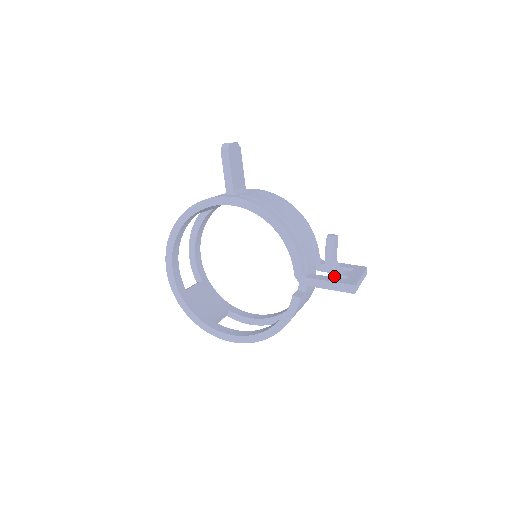
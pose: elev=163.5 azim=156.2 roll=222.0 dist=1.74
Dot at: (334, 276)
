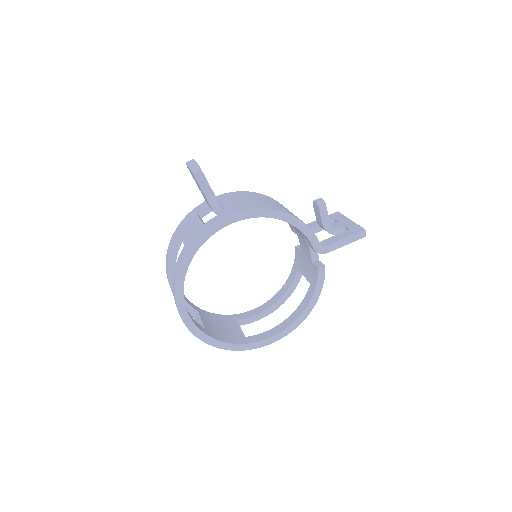
Dot at: (334, 233)
